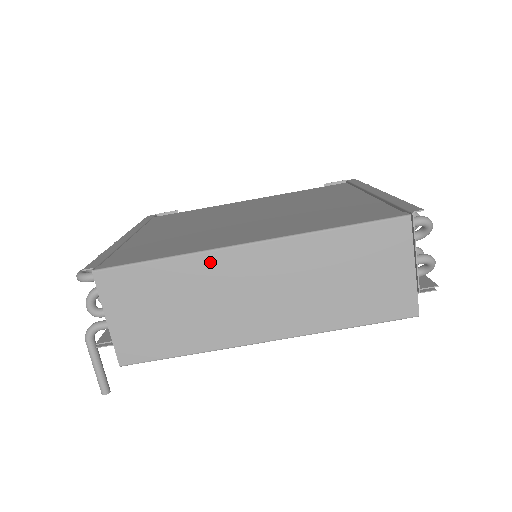
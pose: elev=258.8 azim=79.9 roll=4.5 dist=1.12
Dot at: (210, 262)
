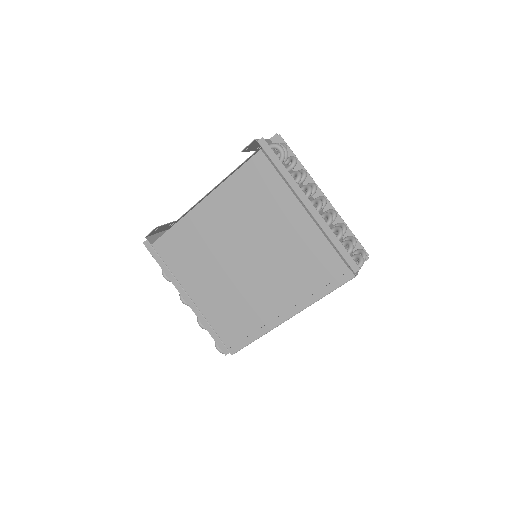
Dot at: occluded
